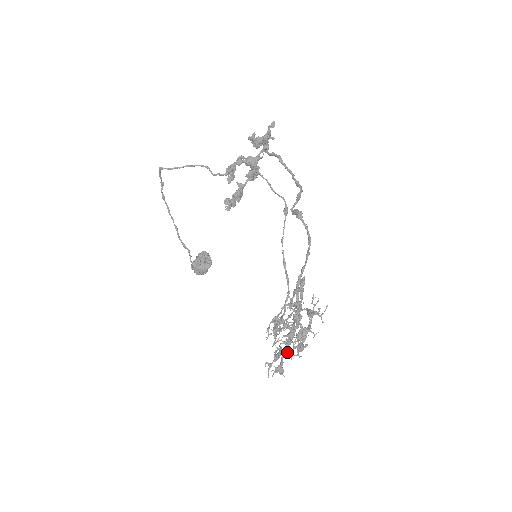
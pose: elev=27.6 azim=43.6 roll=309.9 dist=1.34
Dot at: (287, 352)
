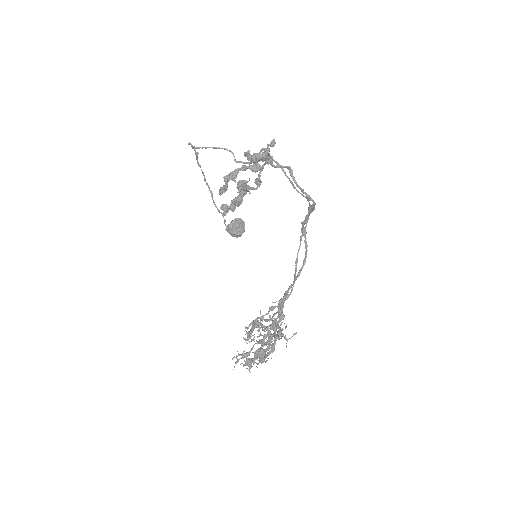
Dot at: (248, 359)
